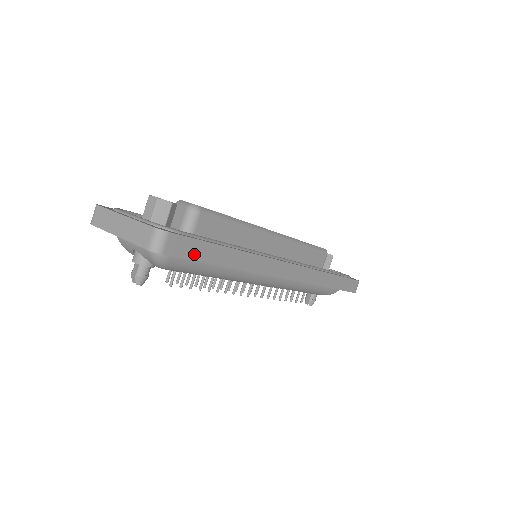
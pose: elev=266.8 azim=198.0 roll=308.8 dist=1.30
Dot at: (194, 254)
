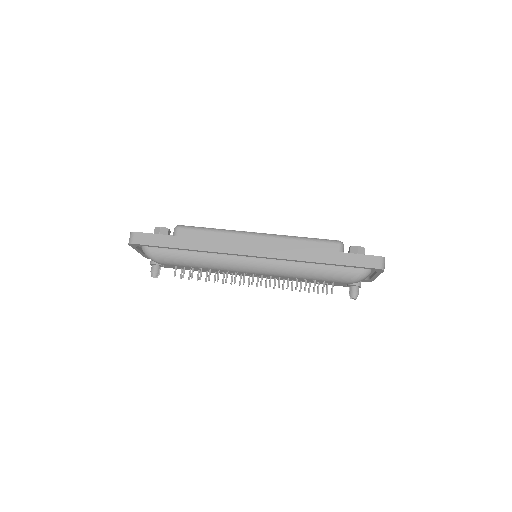
Dot at: (155, 242)
